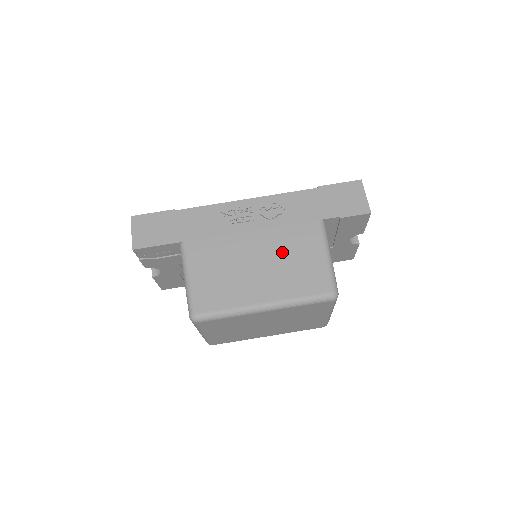
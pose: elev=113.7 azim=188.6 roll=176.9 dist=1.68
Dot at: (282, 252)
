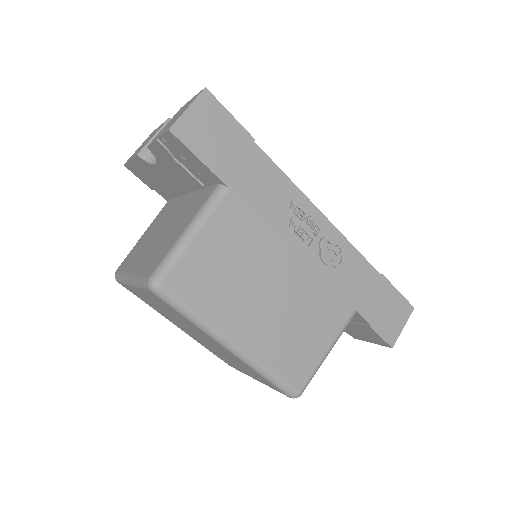
Dot at: (300, 307)
